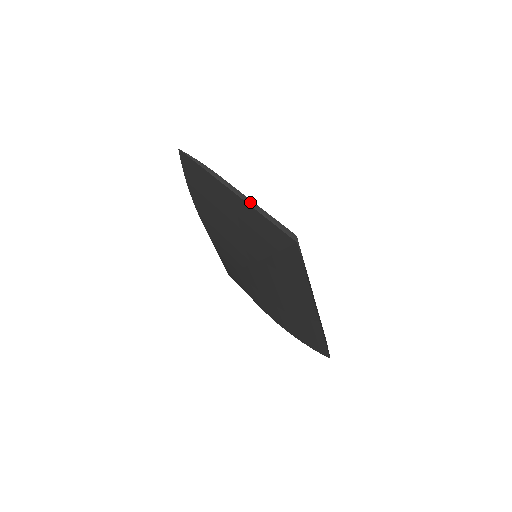
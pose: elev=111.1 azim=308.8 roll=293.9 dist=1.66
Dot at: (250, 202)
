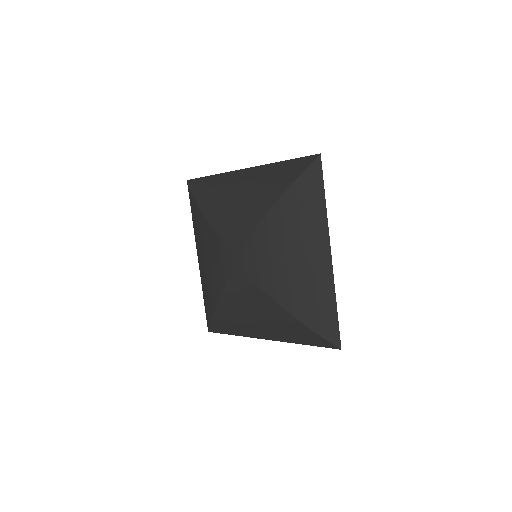
Dot at: occluded
